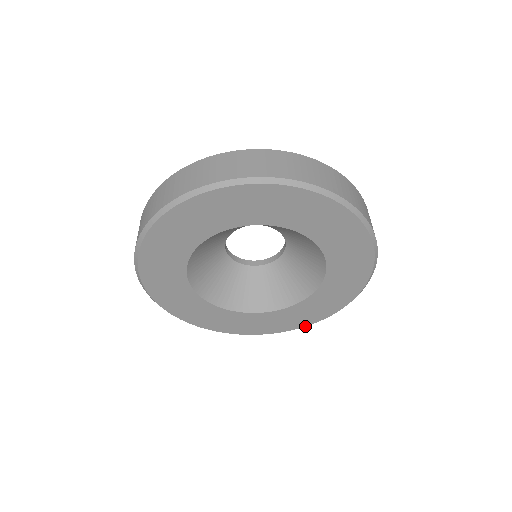
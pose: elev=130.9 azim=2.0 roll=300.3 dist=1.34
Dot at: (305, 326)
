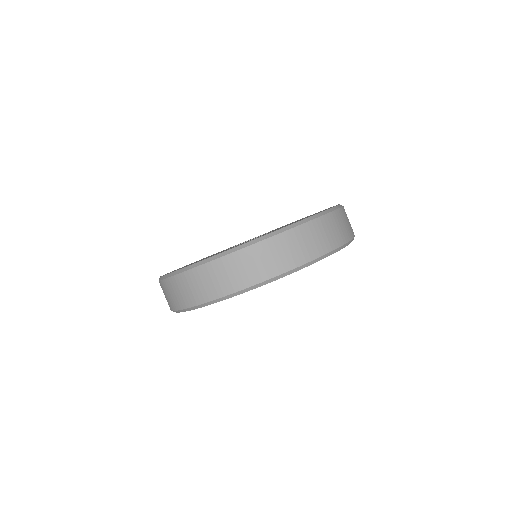
Dot at: occluded
